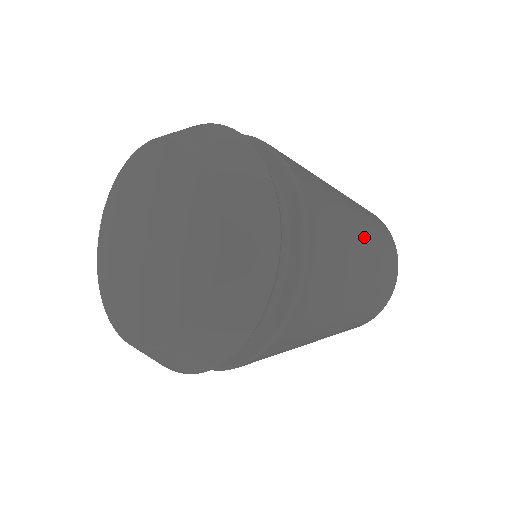
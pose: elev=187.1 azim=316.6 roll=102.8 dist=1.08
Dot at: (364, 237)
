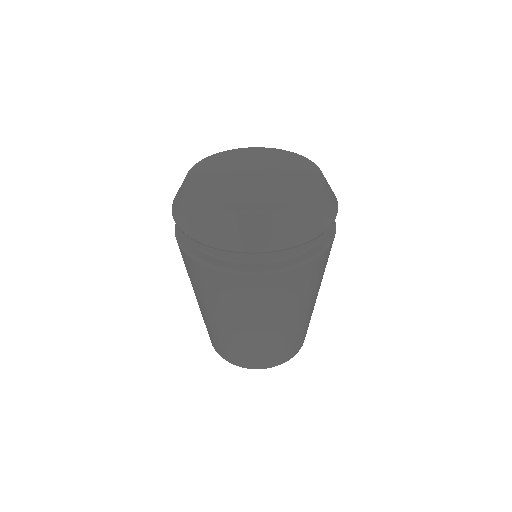
Dot at: occluded
